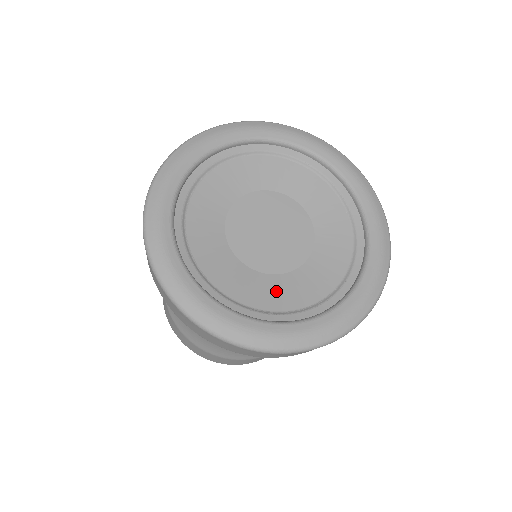
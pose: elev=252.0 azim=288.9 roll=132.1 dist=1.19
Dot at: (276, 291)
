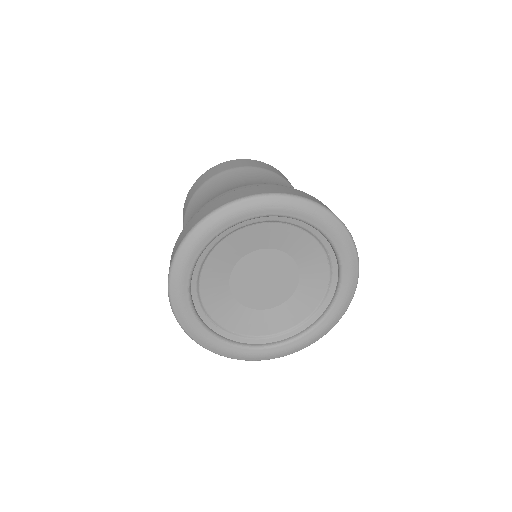
Dot at: (231, 313)
